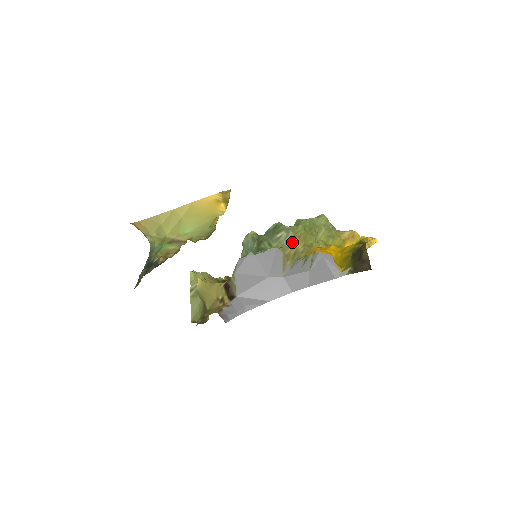
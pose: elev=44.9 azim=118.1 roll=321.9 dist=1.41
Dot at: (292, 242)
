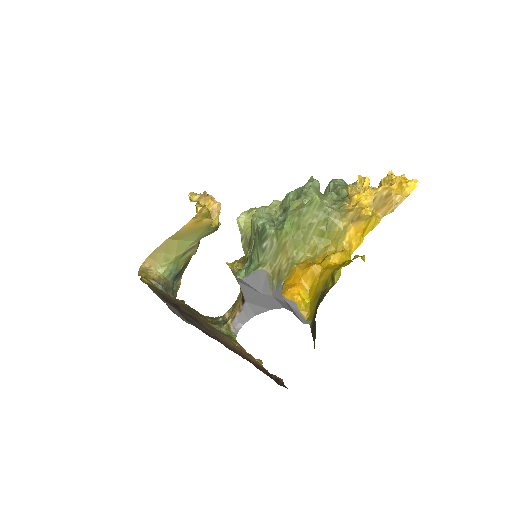
Dot at: (276, 255)
